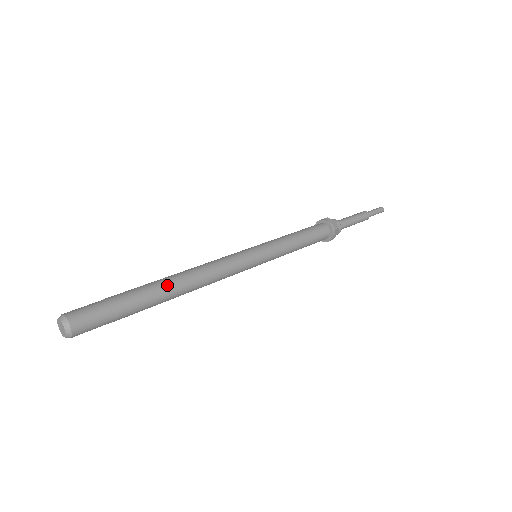
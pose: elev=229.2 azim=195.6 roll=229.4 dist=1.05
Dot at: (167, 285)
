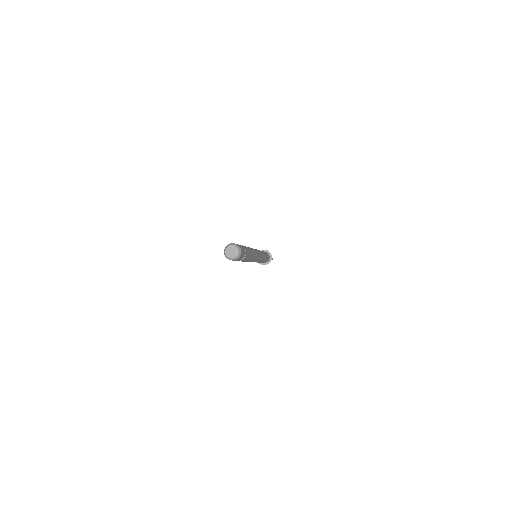
Dot at: occluded
